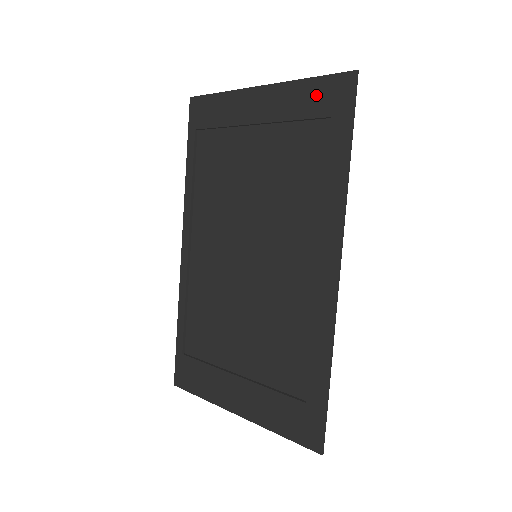
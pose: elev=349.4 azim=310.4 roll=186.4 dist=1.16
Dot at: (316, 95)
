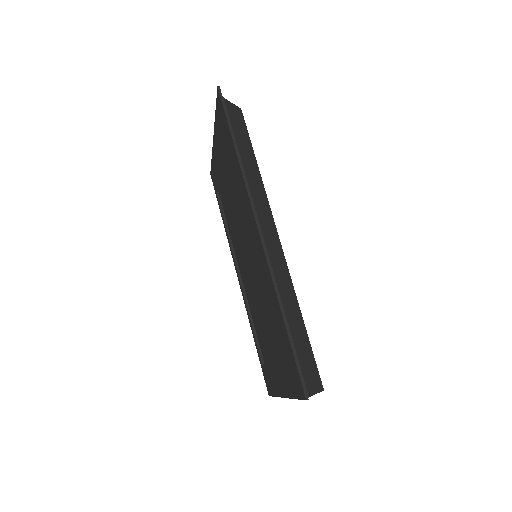
Dot at: (219, 120)
